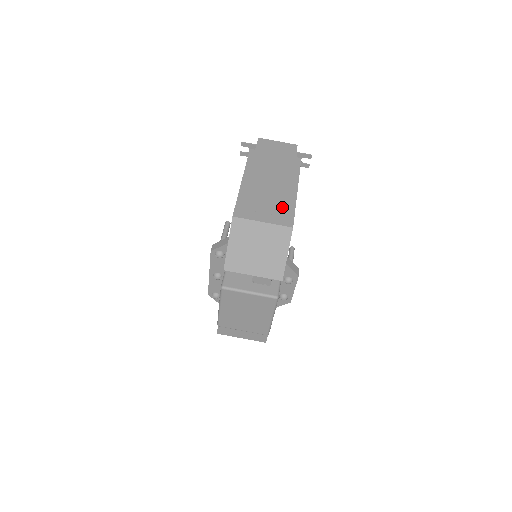
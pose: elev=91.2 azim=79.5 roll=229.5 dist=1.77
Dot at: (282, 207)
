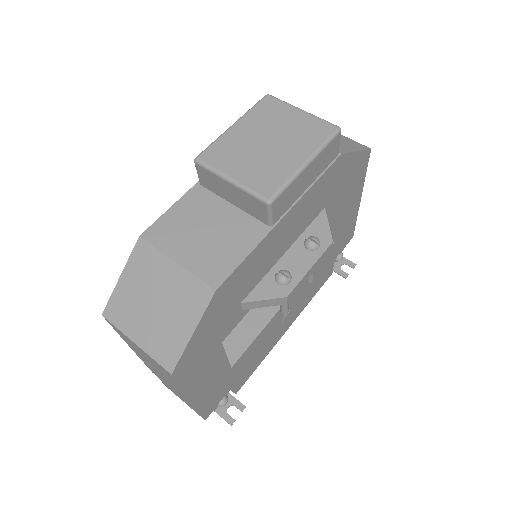
Dot at: occluded
